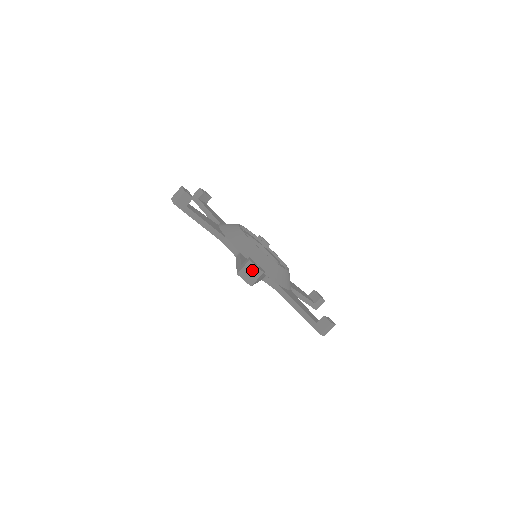
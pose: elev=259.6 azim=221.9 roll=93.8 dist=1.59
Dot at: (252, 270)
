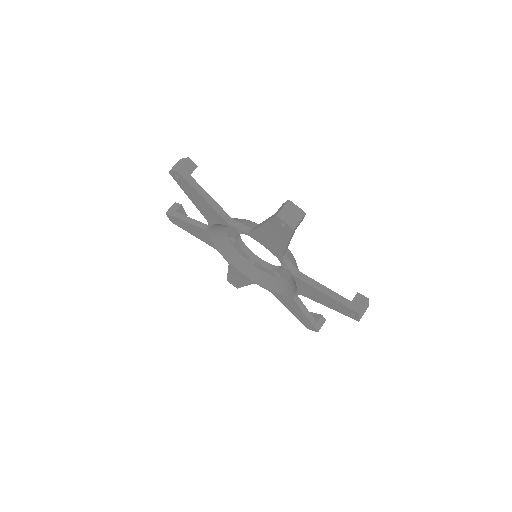
Dot at: (293, 211)
